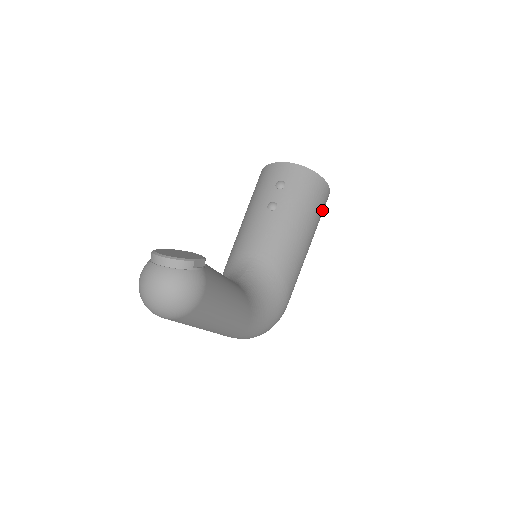
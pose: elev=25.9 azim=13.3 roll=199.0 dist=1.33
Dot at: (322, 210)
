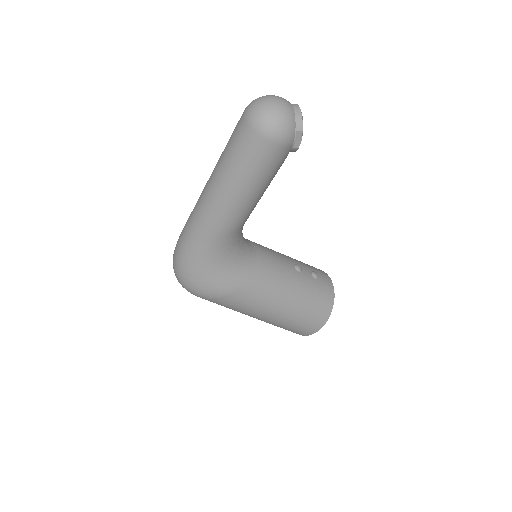
Dot at: (301, 325)
